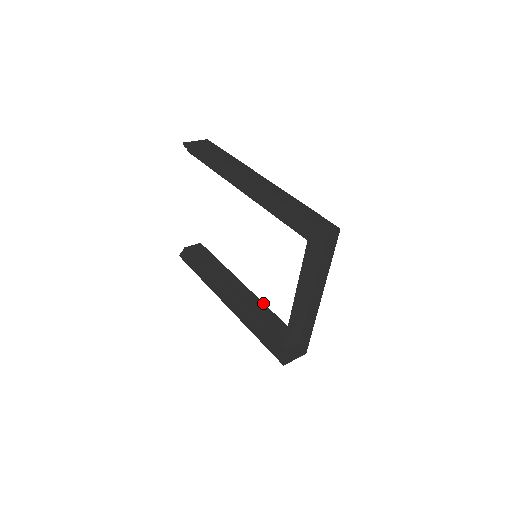
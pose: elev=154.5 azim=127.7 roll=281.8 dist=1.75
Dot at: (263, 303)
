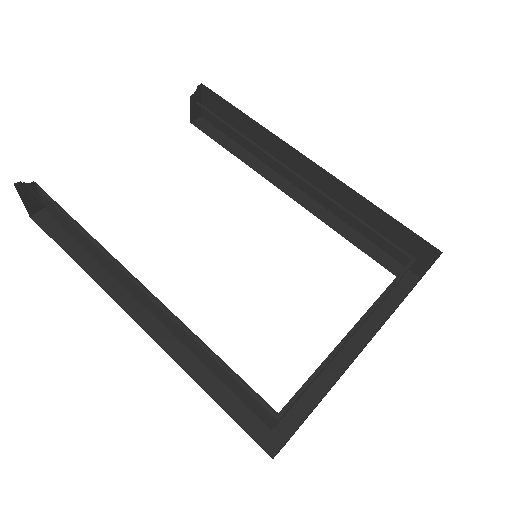
Dot at: occluded
